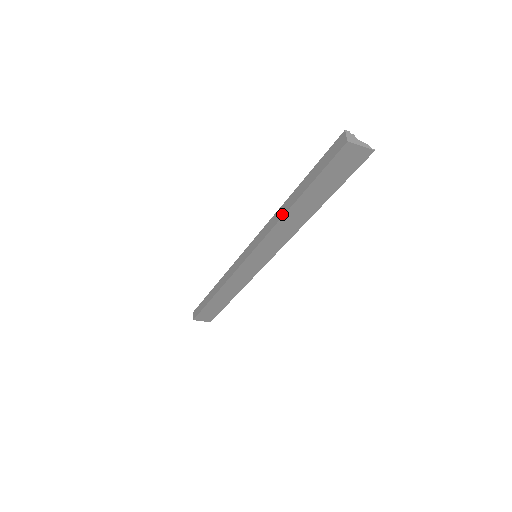
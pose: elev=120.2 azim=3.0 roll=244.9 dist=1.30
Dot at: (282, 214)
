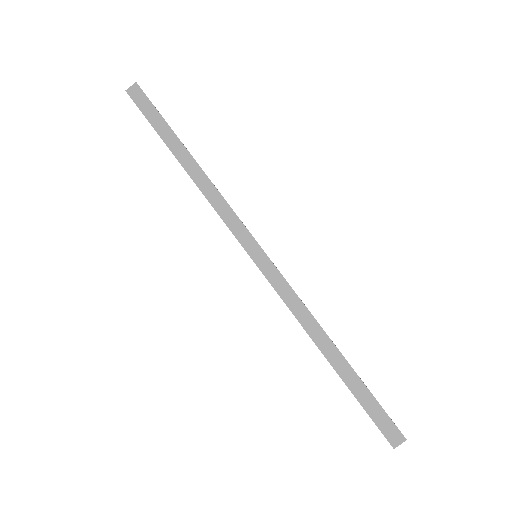
Dot at: (314, 337)
